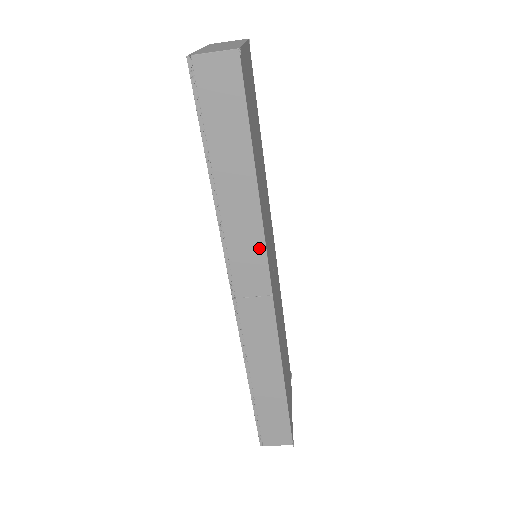
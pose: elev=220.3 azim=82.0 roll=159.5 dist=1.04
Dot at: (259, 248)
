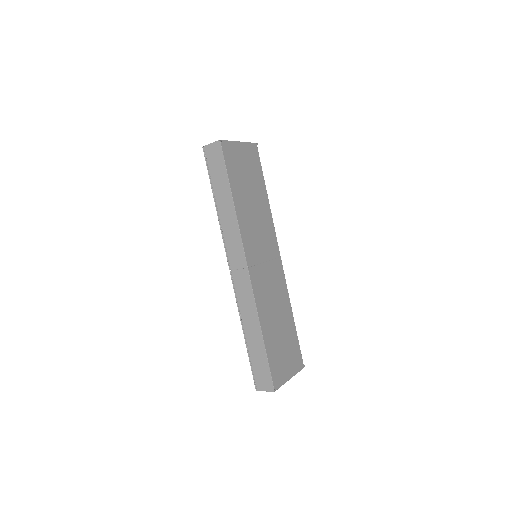
Dot at: (238, 238)
